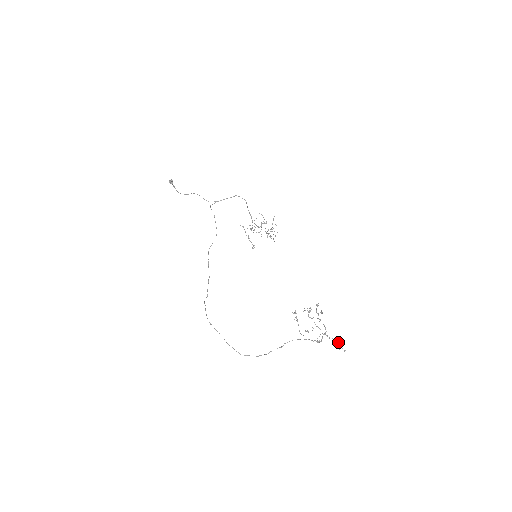
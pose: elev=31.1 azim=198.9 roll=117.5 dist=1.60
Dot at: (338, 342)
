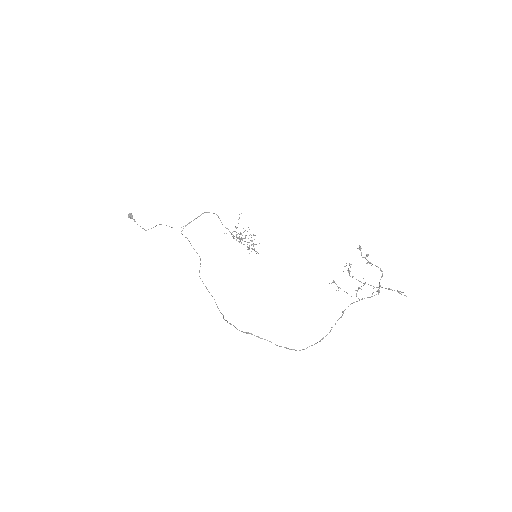
Dot at: (394, 290)
